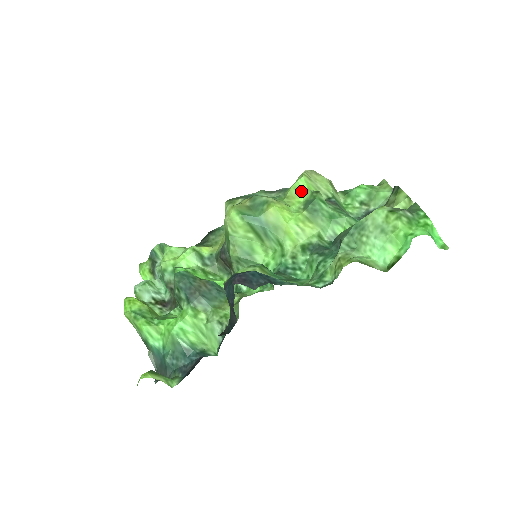
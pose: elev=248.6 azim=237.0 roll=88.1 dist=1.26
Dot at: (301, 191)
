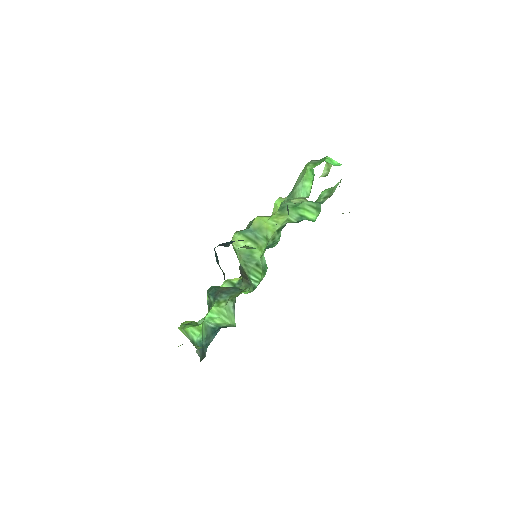
Dot at: (278, 206)
